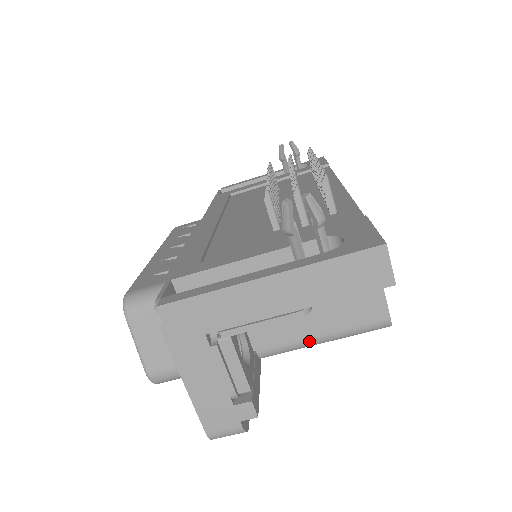
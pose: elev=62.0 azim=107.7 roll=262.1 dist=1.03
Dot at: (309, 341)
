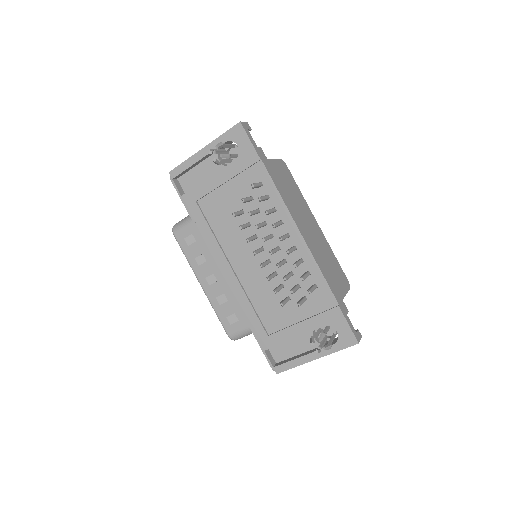
Dot at: occluded
